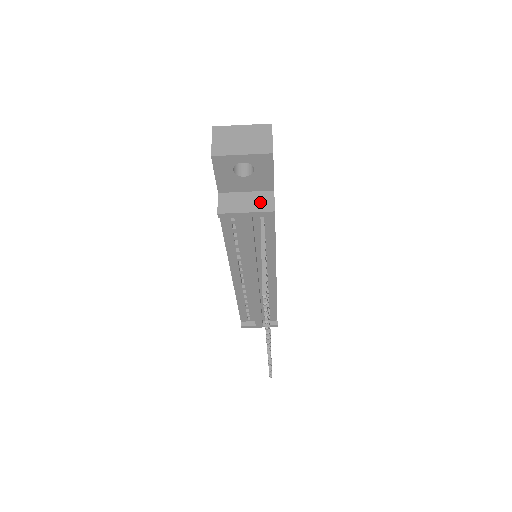
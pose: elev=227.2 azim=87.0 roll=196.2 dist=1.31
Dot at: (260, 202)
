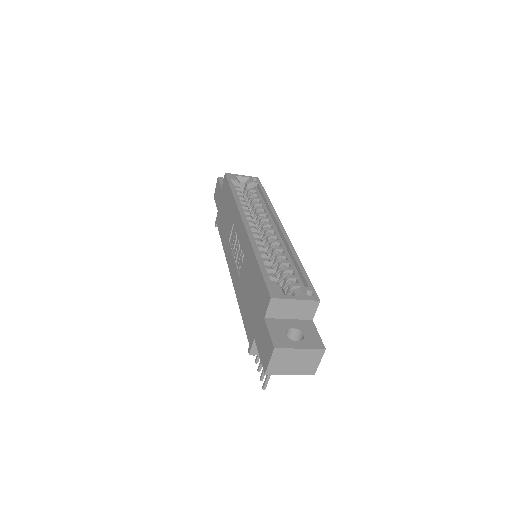
Dot at: occluded
